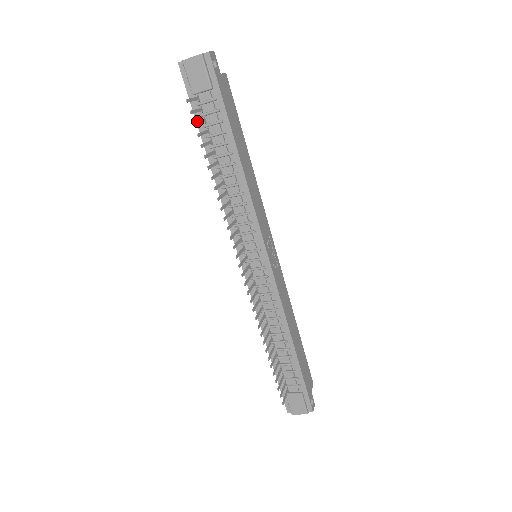
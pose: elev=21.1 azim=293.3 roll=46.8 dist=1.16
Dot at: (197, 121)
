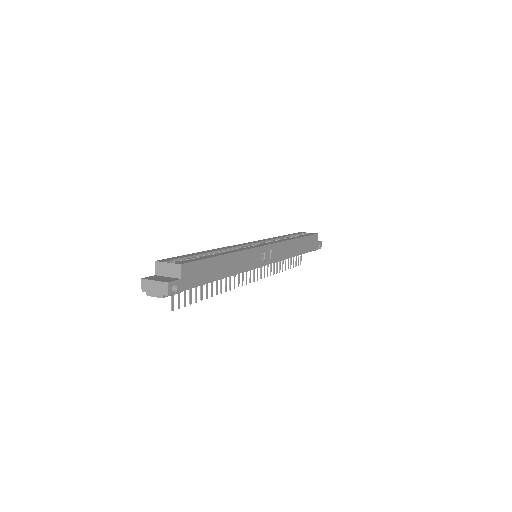
Dot at: (184, 300)
